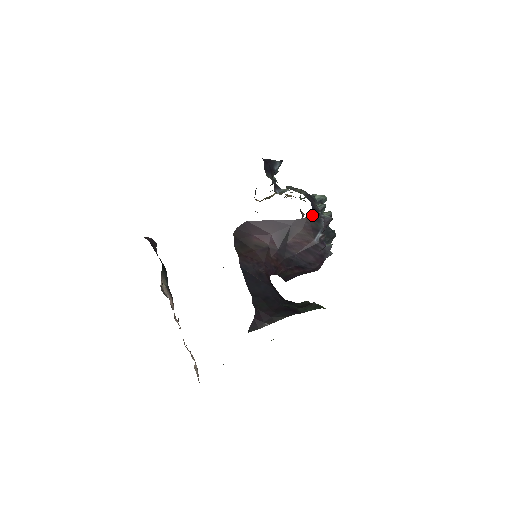
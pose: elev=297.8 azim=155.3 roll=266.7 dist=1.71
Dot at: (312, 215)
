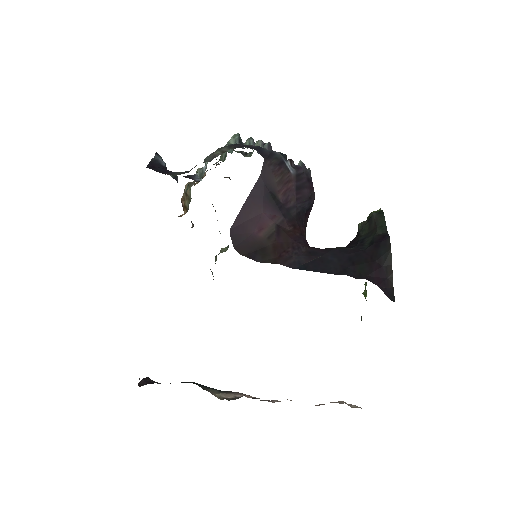
Dot at: (263, 155)
